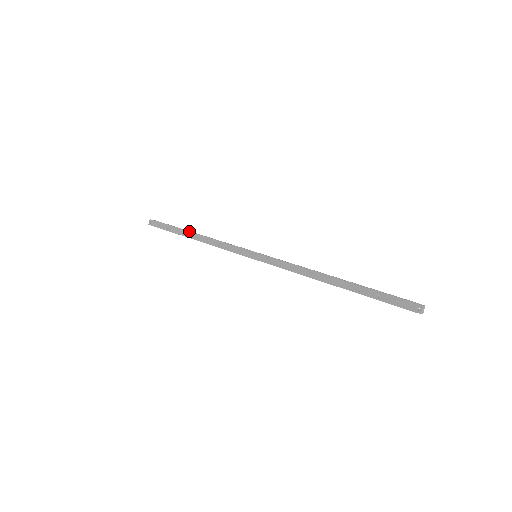
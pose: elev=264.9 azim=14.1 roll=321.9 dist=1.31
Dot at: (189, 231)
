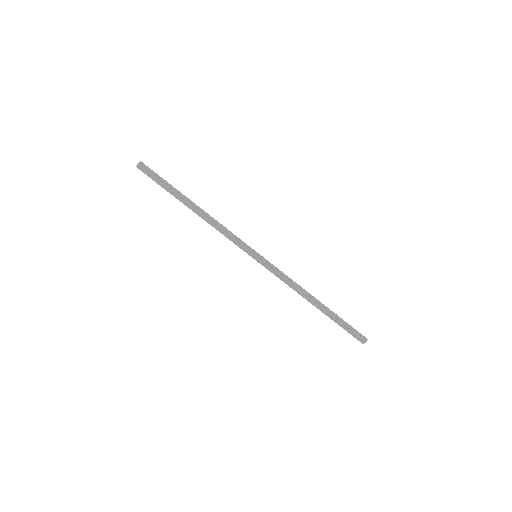
Dot at: (188, 200)
